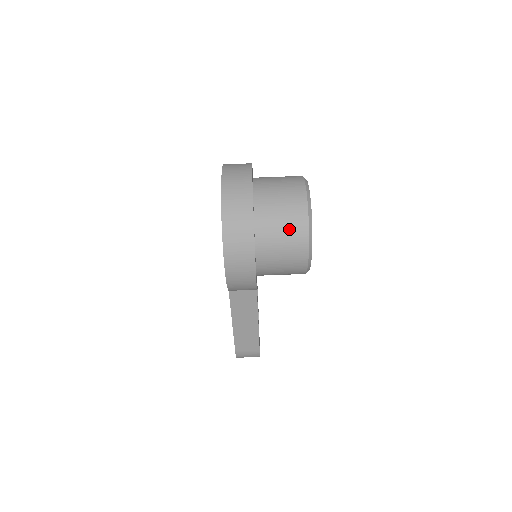
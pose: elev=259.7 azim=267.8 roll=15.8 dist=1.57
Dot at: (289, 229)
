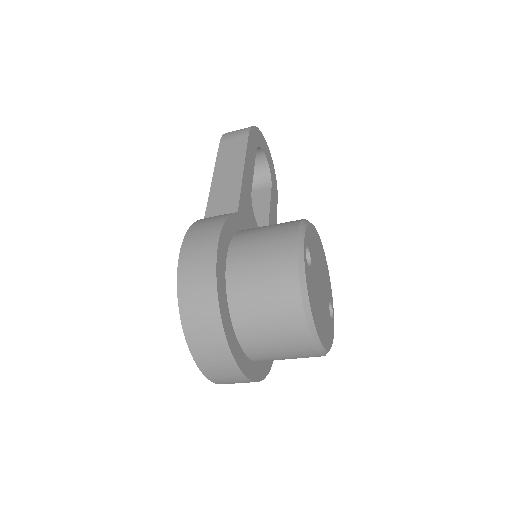
Dot at: occluded
